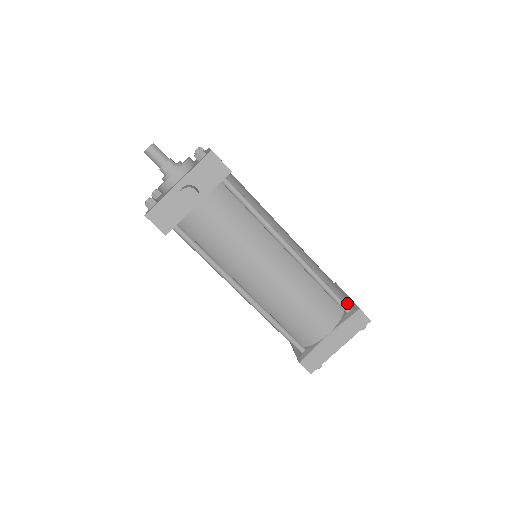
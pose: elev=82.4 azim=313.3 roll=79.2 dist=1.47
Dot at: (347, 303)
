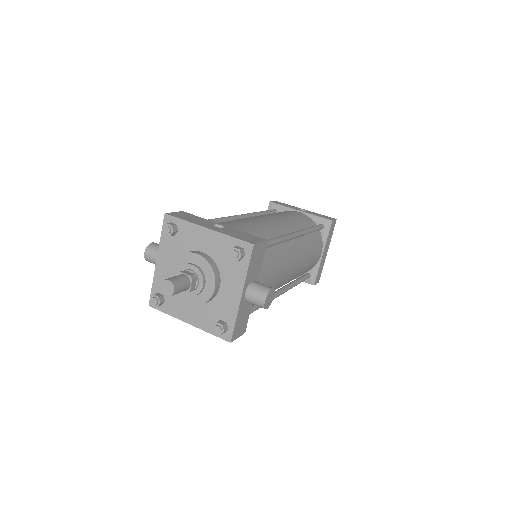
Dot at: (313, 220)
